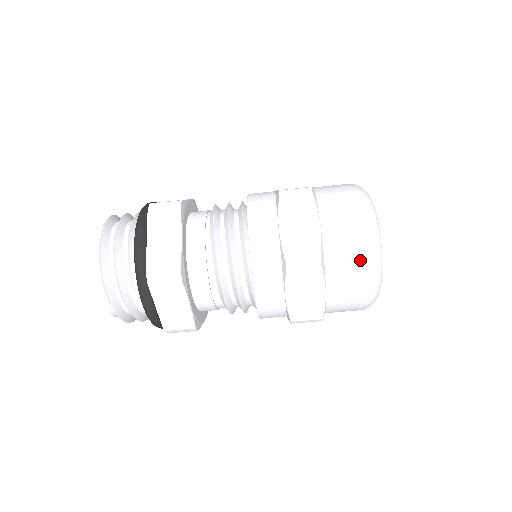
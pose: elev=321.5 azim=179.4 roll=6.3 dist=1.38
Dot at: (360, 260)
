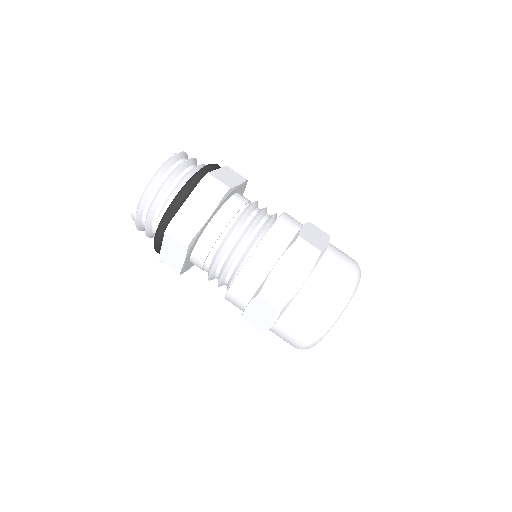
Dot at: (310, 326)
